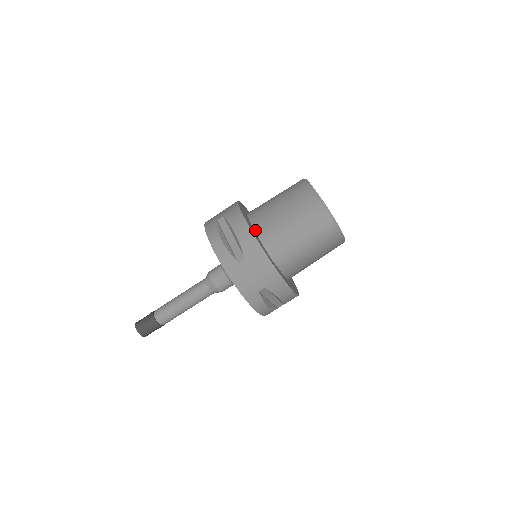
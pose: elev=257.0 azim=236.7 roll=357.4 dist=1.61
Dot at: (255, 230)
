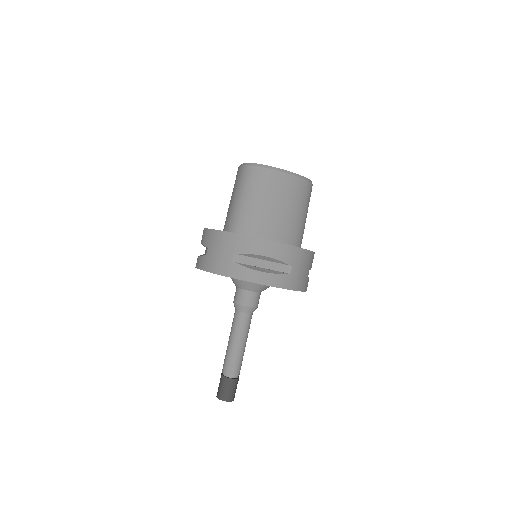
Dot at: occluded
